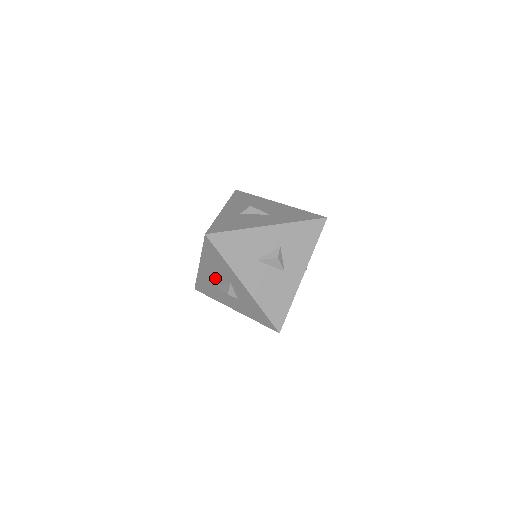
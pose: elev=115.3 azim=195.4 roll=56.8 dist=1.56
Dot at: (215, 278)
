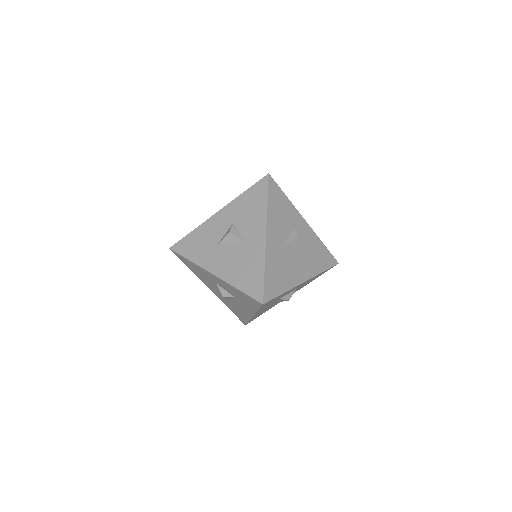
Dot at: (218, 291)
